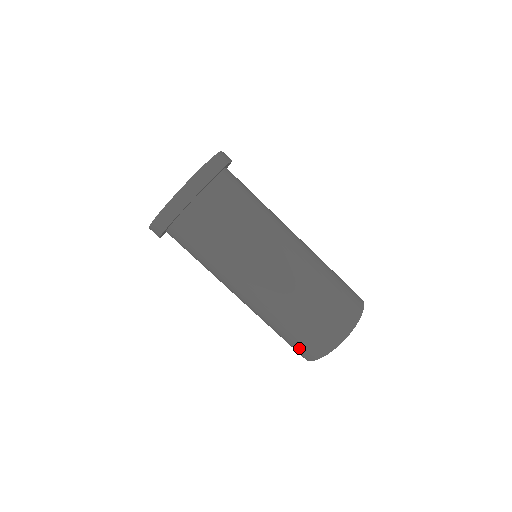
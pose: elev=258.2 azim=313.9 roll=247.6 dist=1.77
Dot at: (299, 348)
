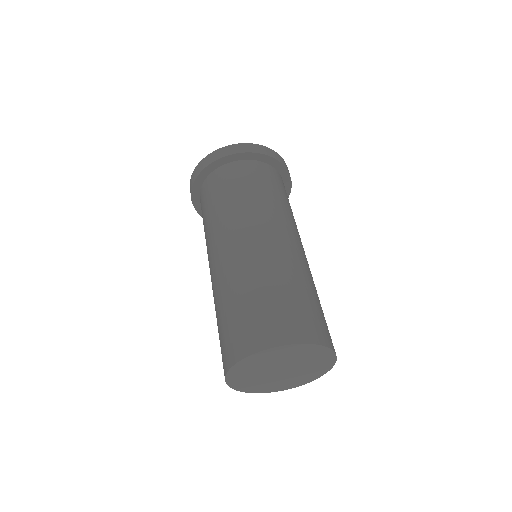
Dot at: (258, 325)
